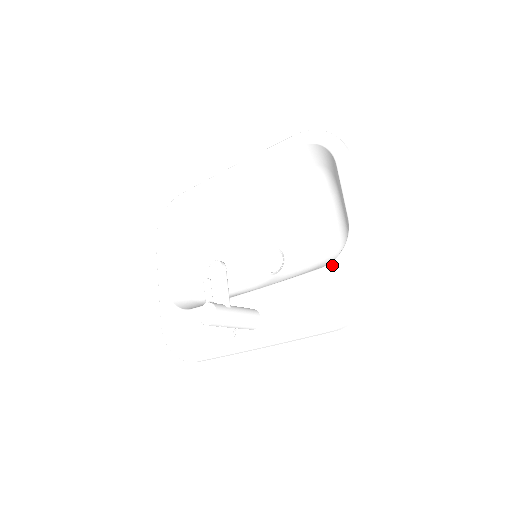
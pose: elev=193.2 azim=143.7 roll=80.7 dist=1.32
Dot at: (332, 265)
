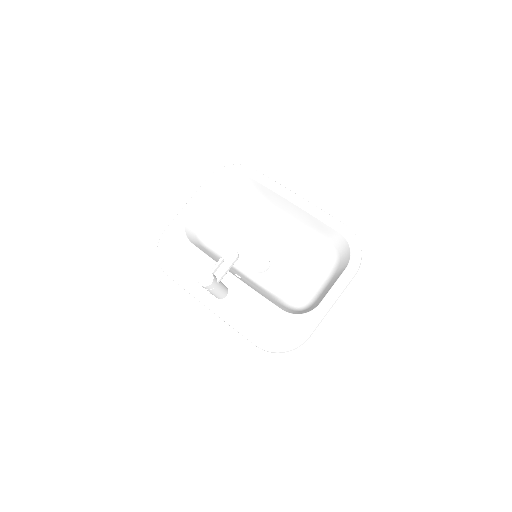
Dot at: (288, 315)
